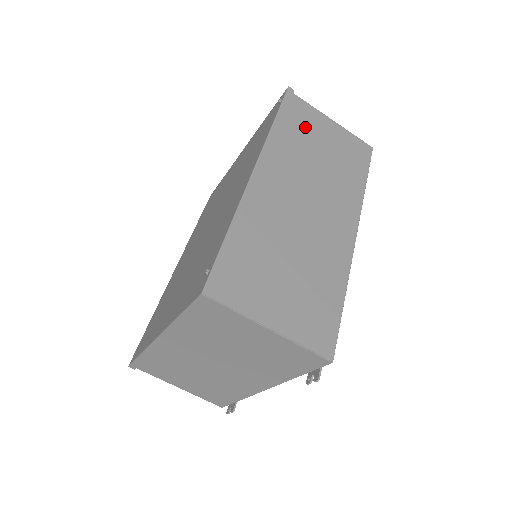
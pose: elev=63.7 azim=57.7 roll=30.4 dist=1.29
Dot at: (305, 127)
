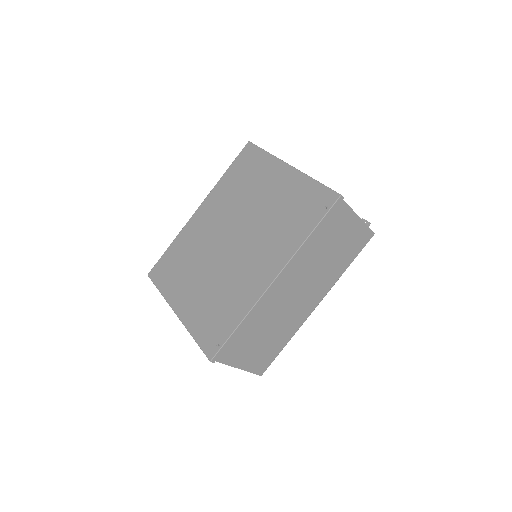
Dot at: (332, 231)
